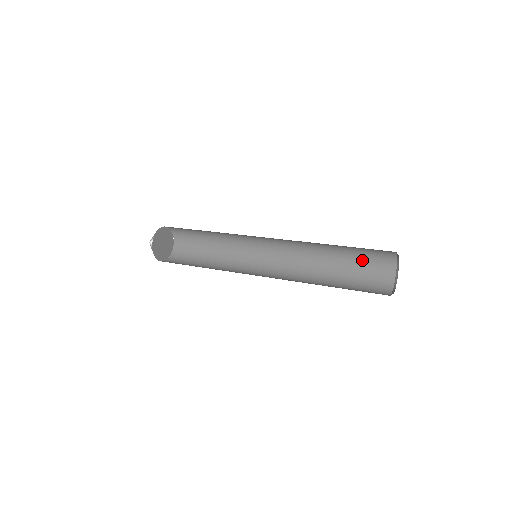
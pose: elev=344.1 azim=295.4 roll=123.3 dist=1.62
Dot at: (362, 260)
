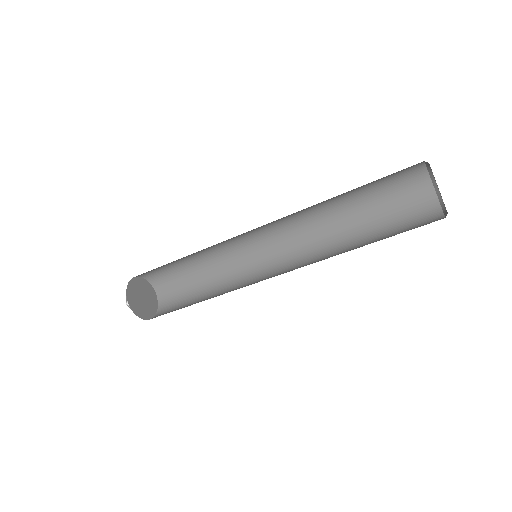
Dot at: occluded
